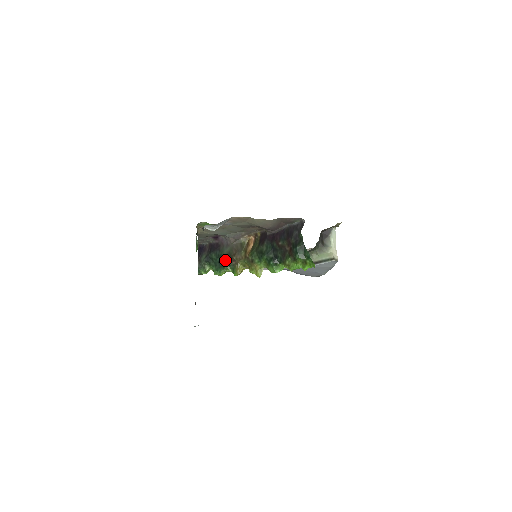
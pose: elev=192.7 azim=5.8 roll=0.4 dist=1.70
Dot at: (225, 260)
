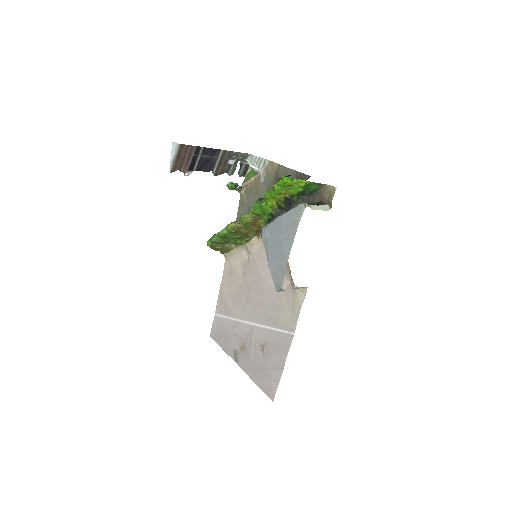
Dot at: occluded
